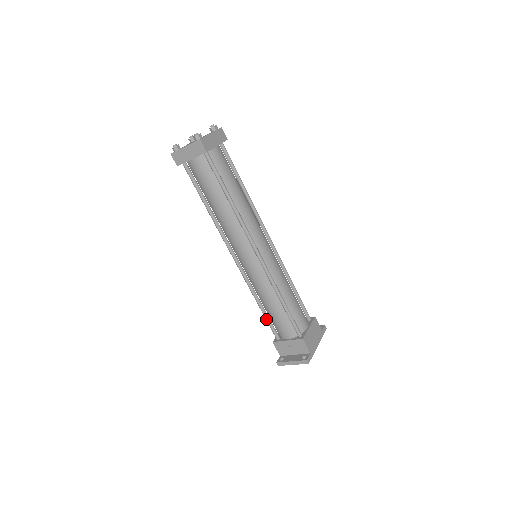
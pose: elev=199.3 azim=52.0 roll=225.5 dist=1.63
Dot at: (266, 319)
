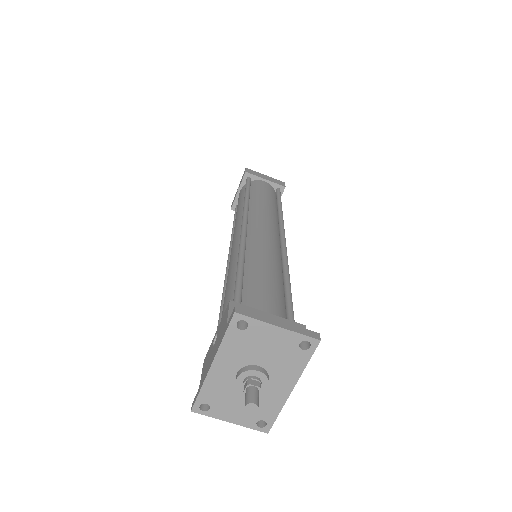
Dot at: (240, 279)
